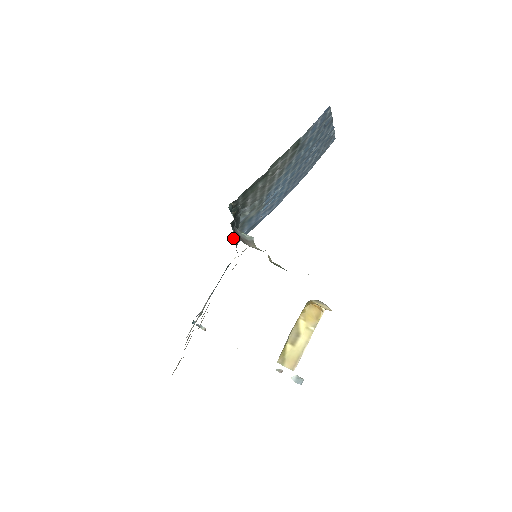
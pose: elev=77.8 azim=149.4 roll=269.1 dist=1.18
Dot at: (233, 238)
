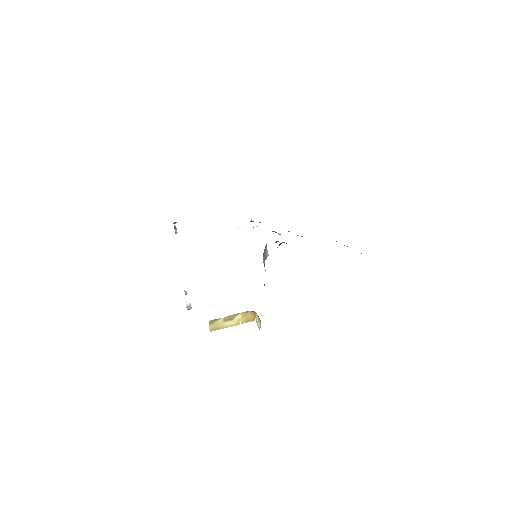
Dot at: occluded
